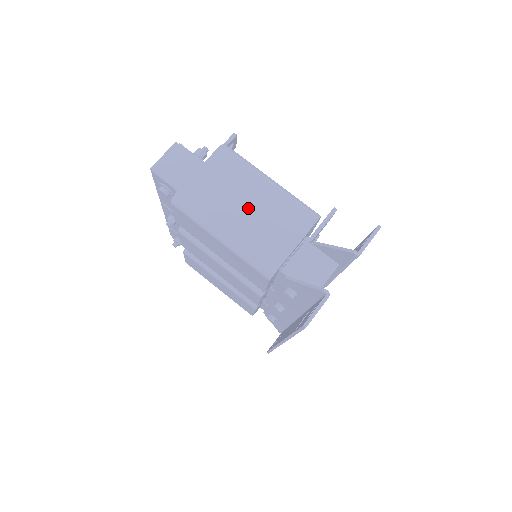
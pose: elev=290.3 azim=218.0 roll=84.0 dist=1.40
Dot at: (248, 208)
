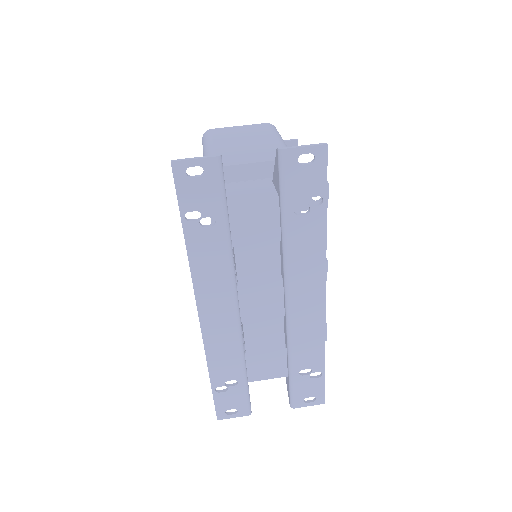
Dot at: (244, 143)
